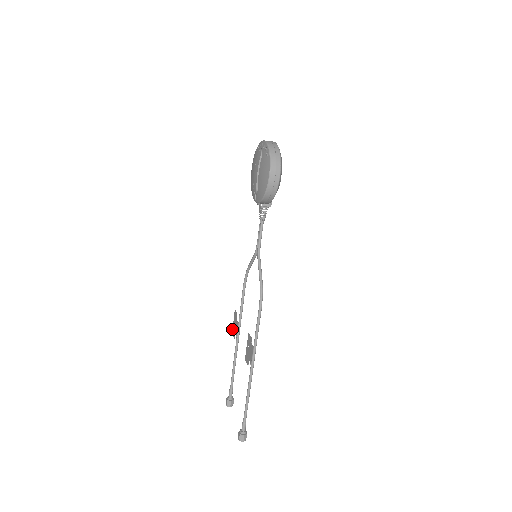
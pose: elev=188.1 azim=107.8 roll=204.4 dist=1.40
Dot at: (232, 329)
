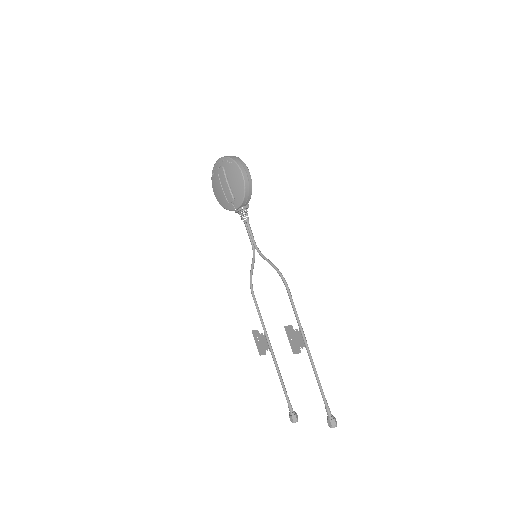
Dot at: (258, 350)
